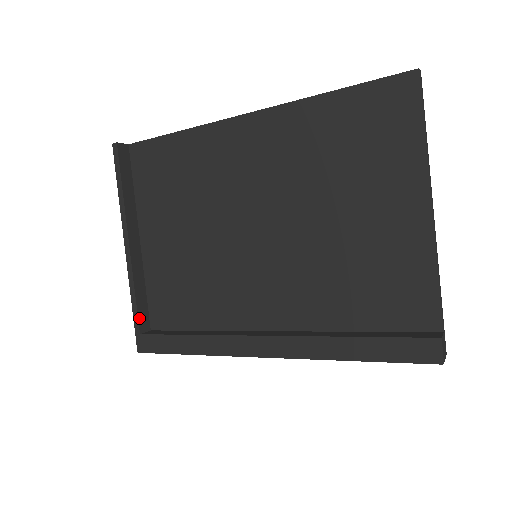
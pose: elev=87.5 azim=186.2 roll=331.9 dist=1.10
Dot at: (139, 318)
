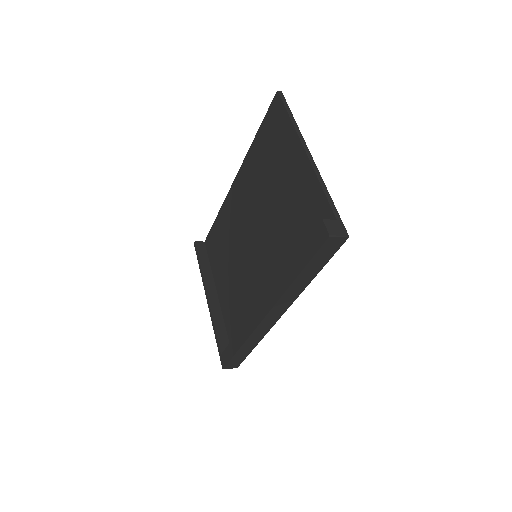
Dot at: (220, 343)
